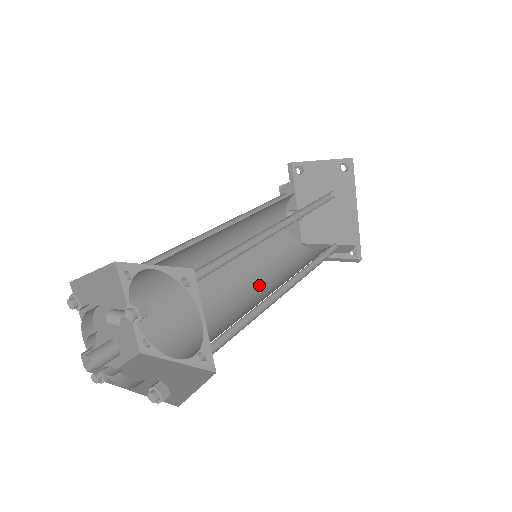
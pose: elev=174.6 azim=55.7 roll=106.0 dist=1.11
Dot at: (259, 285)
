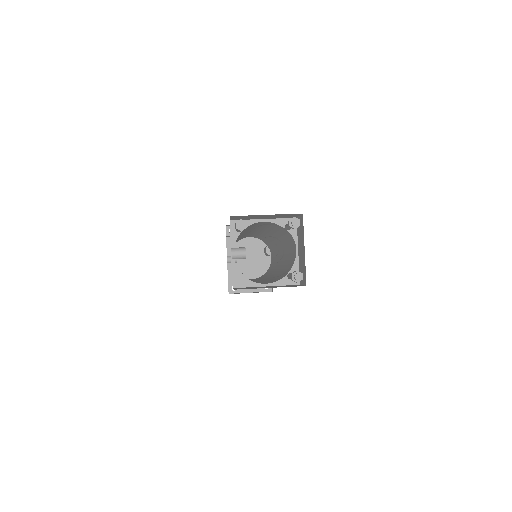
Dot at: occluded
